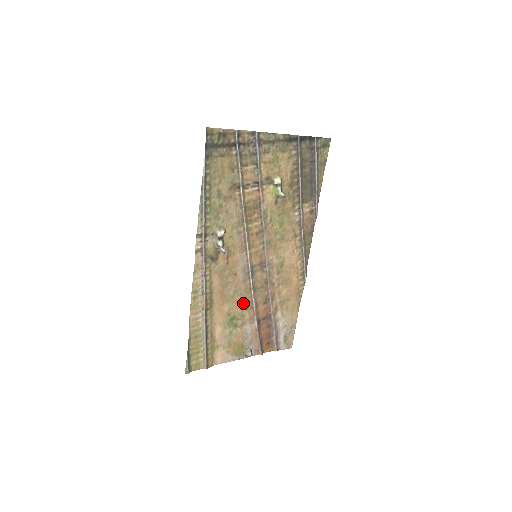
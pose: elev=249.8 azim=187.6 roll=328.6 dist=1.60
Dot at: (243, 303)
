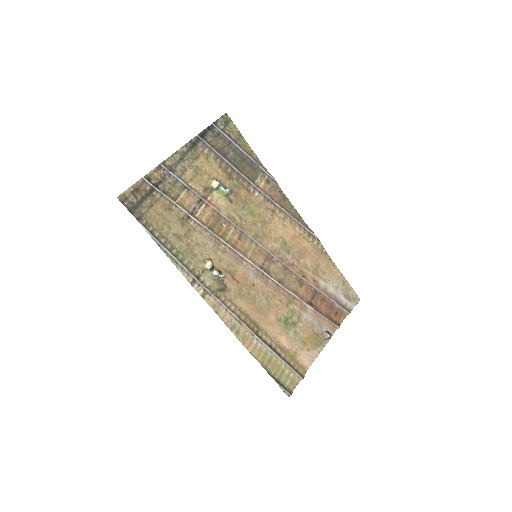
Dot at: (282, 301)
